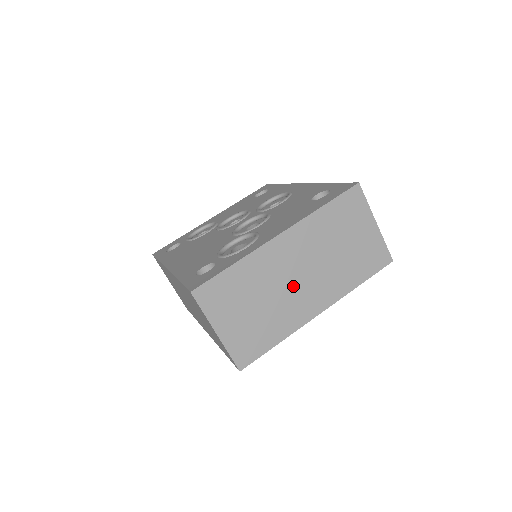
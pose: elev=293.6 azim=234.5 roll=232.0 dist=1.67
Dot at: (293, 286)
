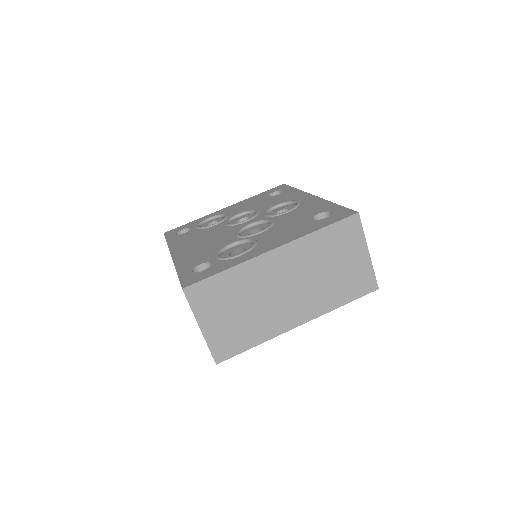
Dot at: (278, 297)
